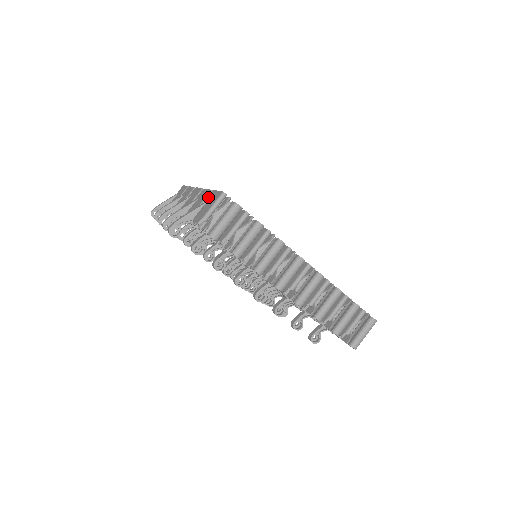
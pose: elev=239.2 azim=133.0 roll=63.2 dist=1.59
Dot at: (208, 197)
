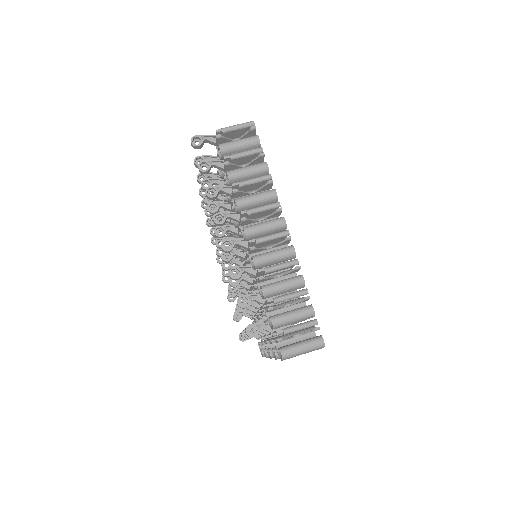
Dot at: occluded
